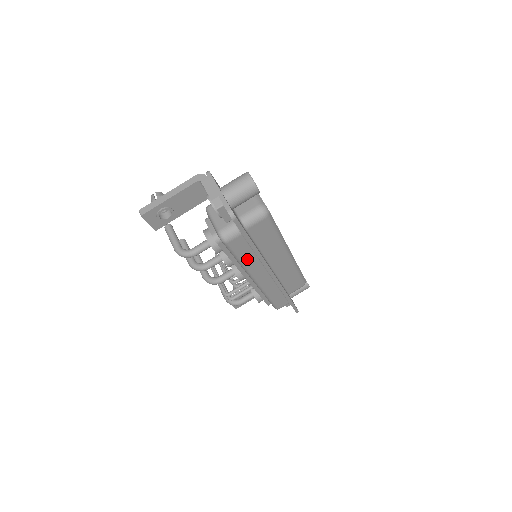
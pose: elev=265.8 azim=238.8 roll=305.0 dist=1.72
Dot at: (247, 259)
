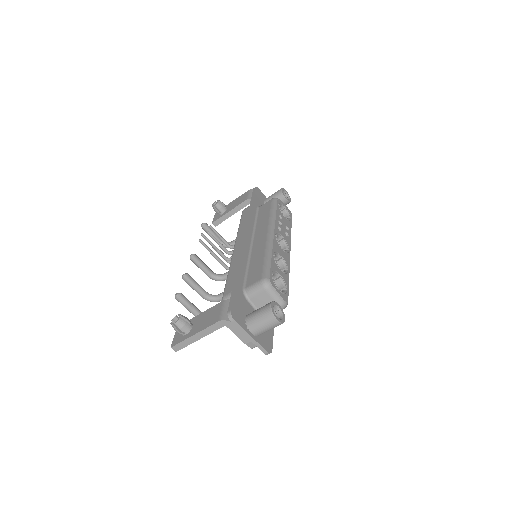
Dot at: occluded
